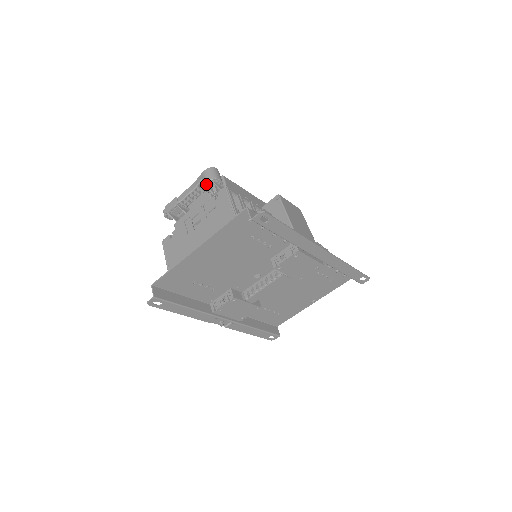
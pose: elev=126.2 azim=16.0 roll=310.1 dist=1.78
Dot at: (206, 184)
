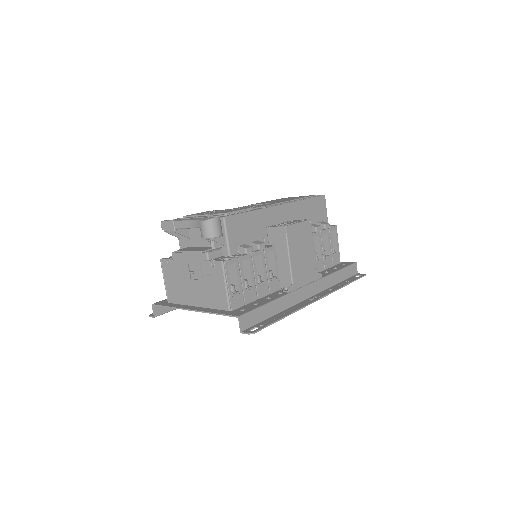
Dot at: (204, 238)
